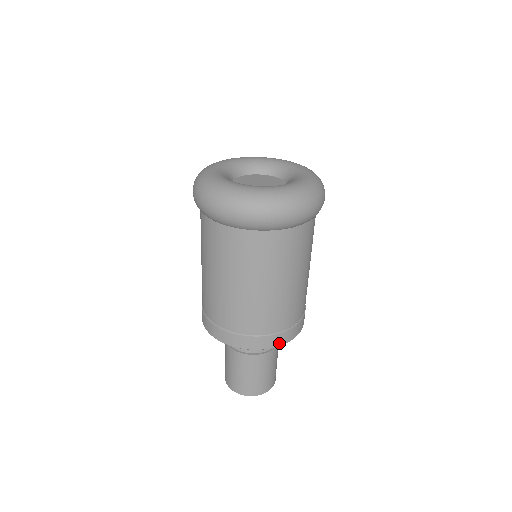
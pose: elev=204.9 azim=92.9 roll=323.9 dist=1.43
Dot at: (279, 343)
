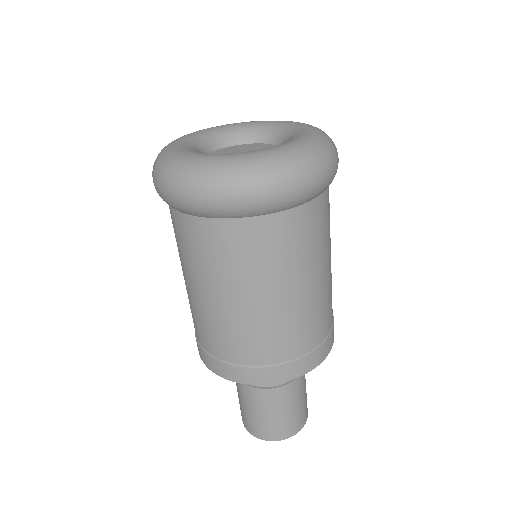
Dot at: (256, 381)
